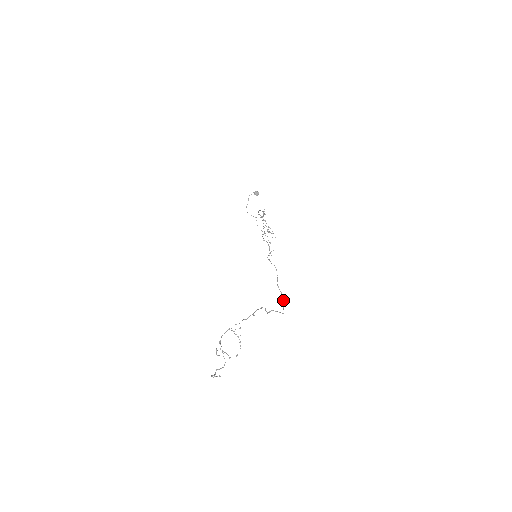
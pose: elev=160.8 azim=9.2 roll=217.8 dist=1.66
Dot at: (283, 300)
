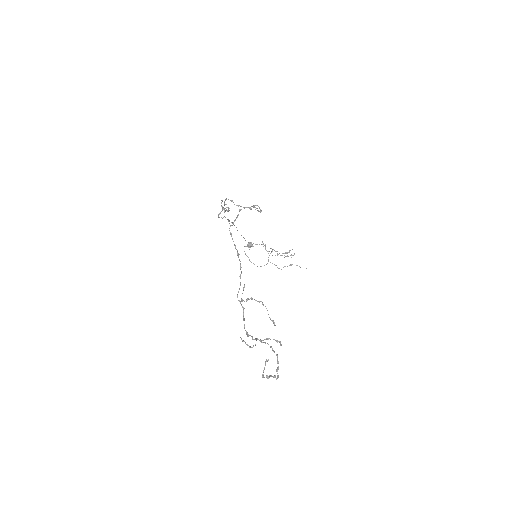
Dot at: (258, 211)
